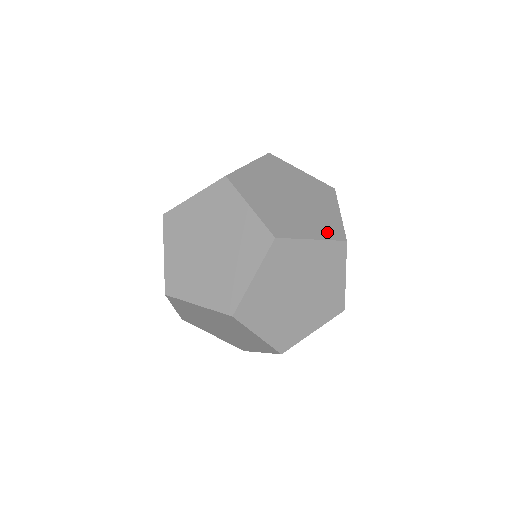
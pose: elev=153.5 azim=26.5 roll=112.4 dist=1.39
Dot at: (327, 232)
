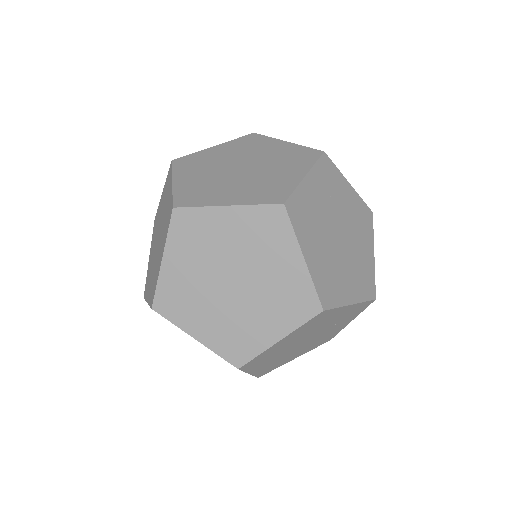
Dot at: (322, 281)
